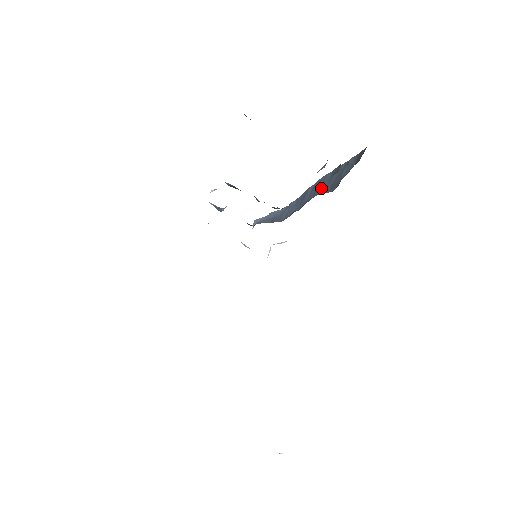
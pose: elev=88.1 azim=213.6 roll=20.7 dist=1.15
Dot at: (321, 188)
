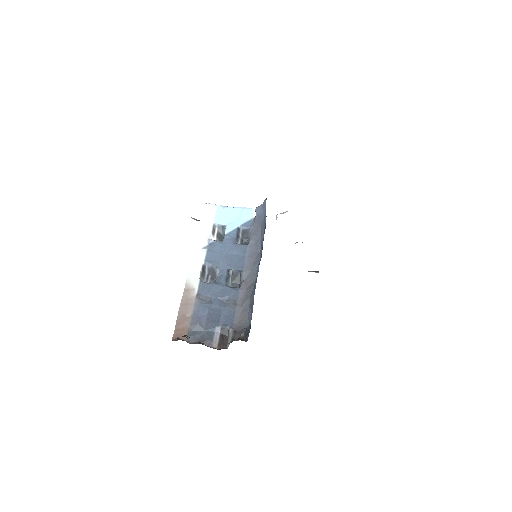
Dot at: occluded
